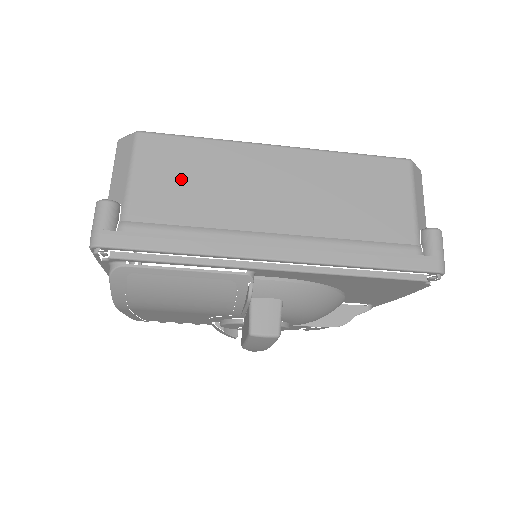
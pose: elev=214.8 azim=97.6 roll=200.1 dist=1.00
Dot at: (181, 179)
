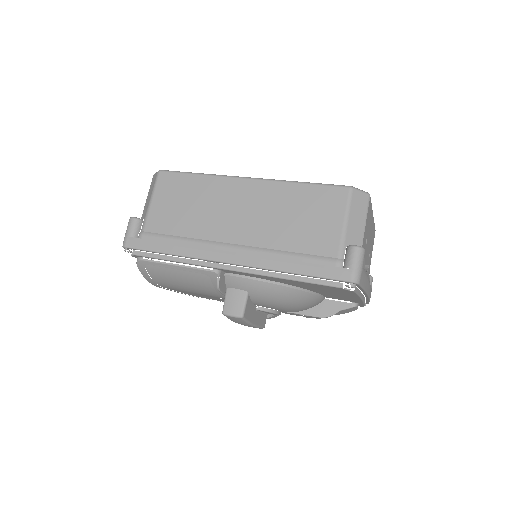
Dot at: (179, 203)
